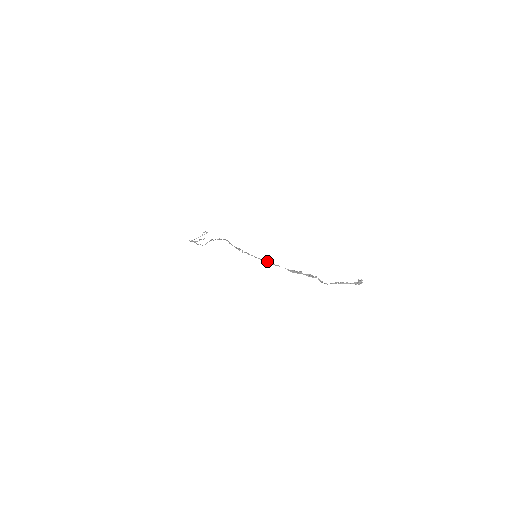
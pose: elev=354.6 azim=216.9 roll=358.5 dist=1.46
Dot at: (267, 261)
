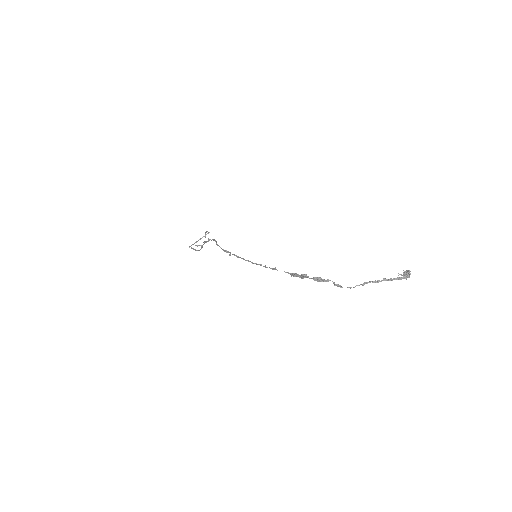
Dot at: (260, 264)
